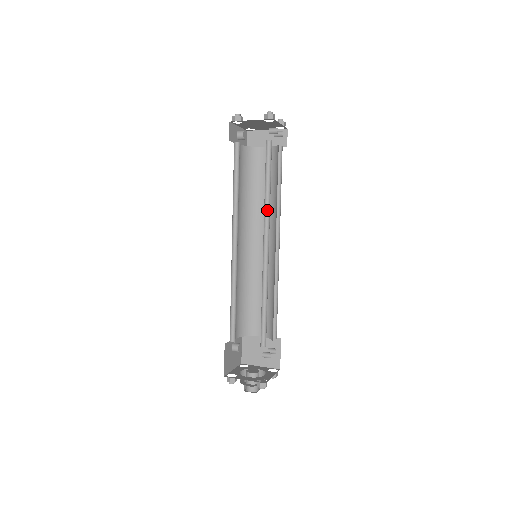
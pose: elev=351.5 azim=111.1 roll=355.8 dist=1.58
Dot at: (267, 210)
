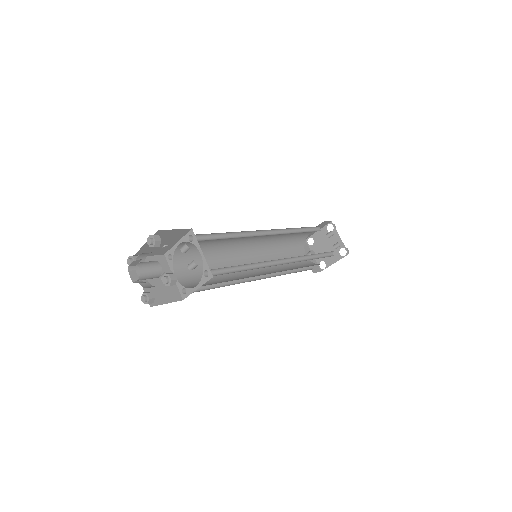
Dot at: occluded
